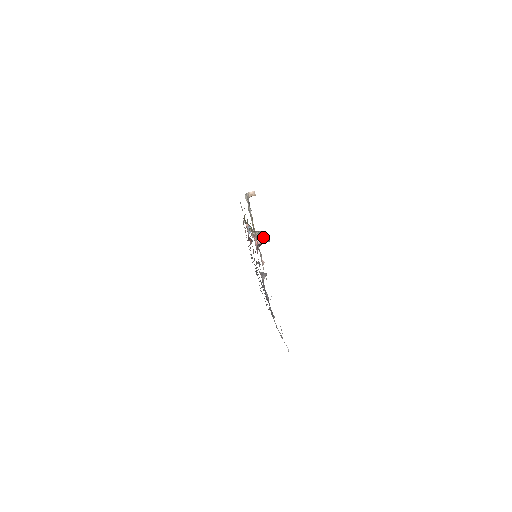
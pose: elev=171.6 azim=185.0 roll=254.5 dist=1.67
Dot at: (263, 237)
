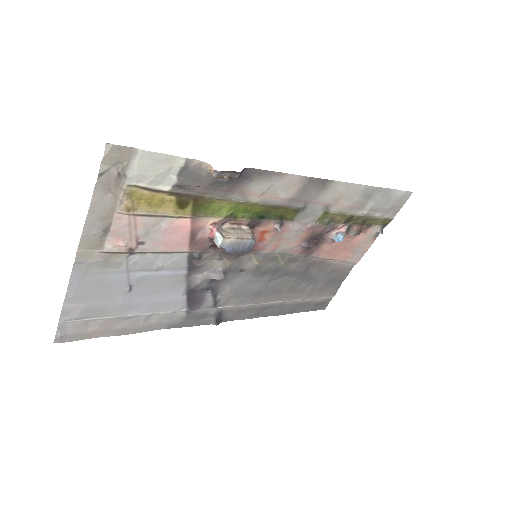
Dot at: (219, 237)
